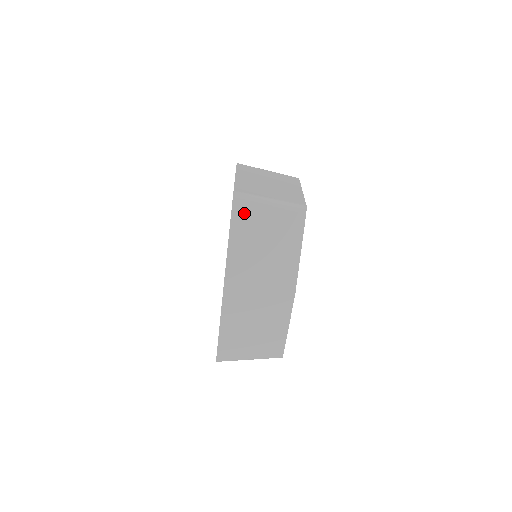
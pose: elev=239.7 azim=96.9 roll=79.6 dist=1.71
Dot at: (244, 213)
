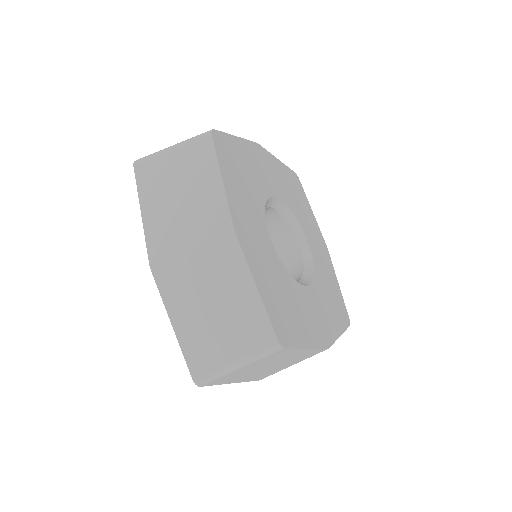
Dot at: (148, 172)
